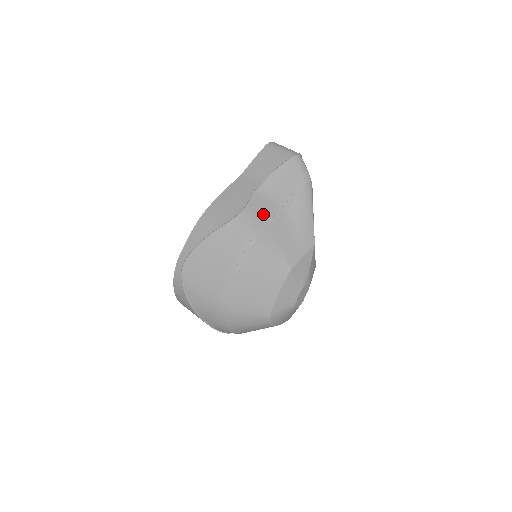
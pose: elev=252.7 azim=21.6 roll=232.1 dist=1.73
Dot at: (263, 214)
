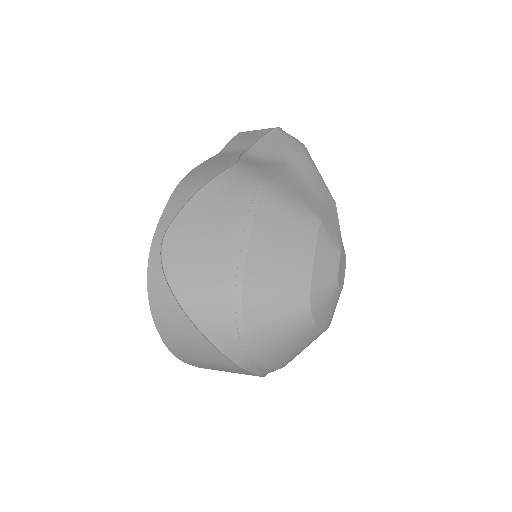
Dot at: (263, 167)
